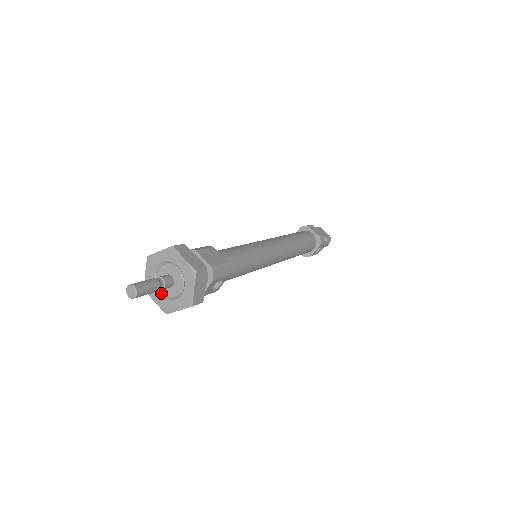
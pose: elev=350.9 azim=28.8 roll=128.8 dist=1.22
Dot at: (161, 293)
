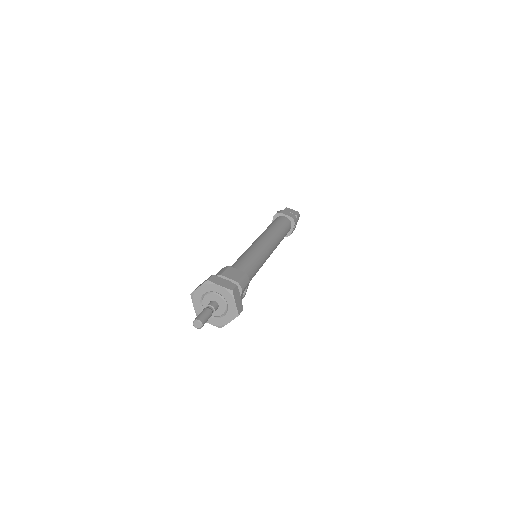
Dot at: occluded
